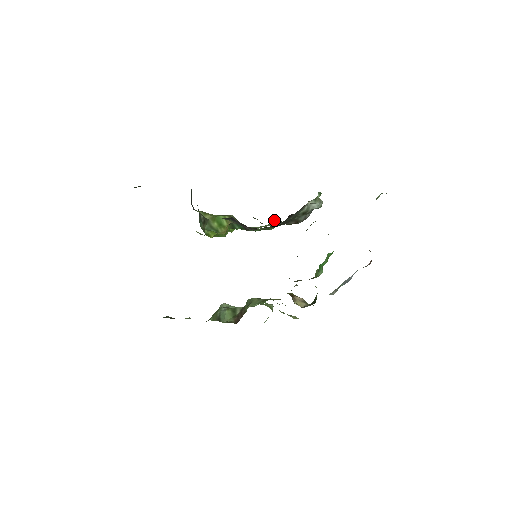
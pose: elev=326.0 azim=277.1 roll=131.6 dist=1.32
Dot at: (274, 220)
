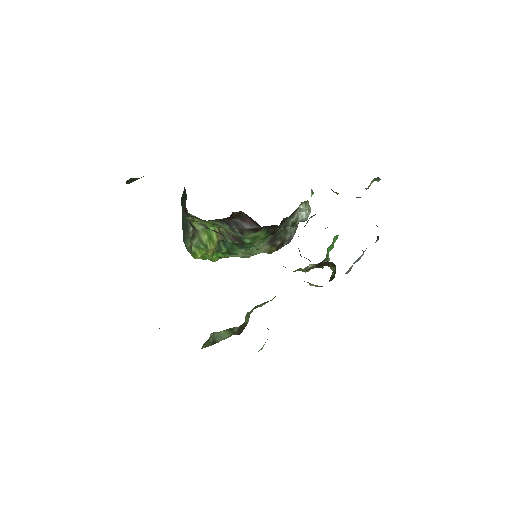
Dot at: occluded
